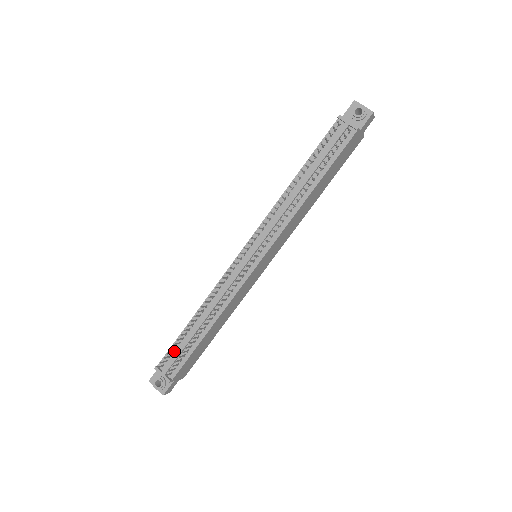
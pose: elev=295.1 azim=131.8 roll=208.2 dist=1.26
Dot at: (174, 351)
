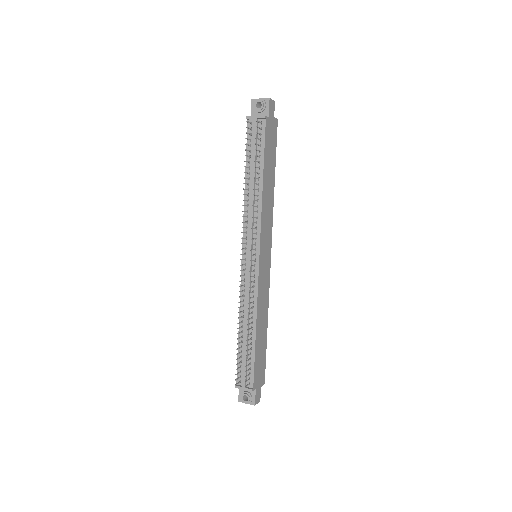
Dot at: (241, 365)
